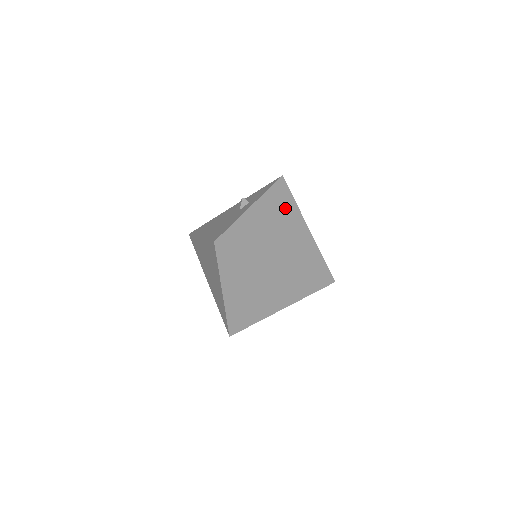
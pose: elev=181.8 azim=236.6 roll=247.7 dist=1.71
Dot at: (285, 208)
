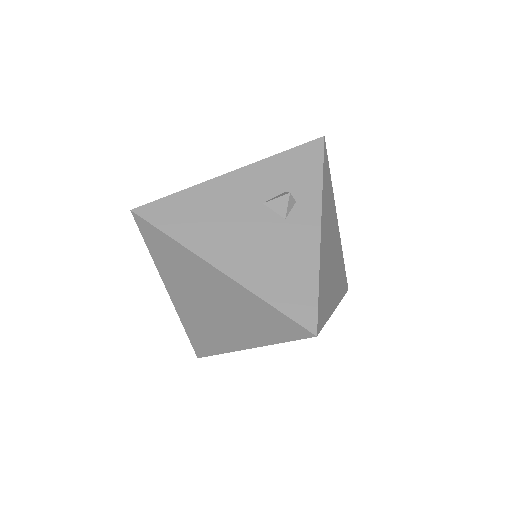
Dot at: (330, 204)
